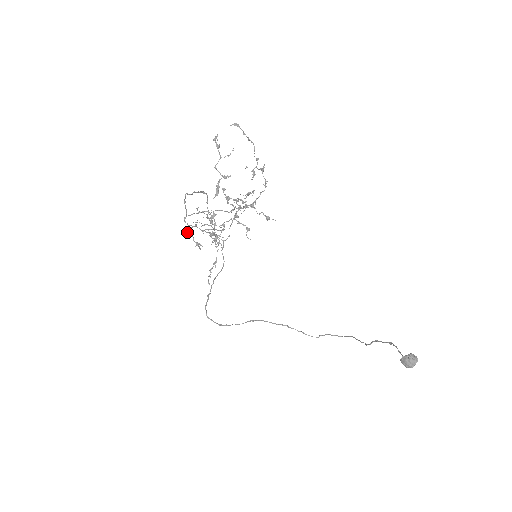
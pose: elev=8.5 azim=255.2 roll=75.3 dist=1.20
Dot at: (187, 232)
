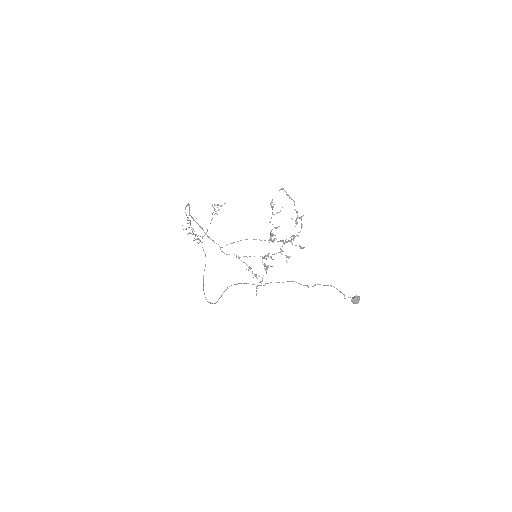
Dot at: (248, 269)
